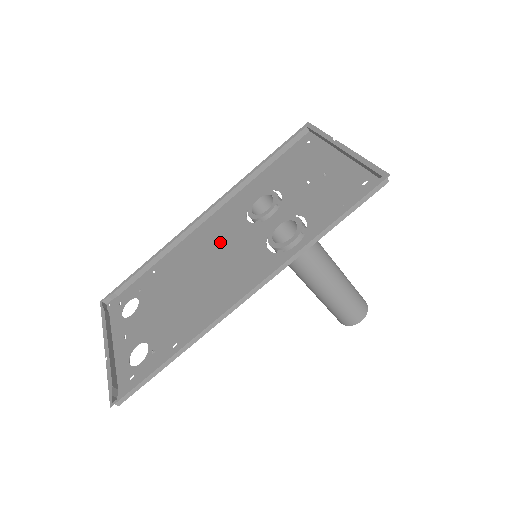
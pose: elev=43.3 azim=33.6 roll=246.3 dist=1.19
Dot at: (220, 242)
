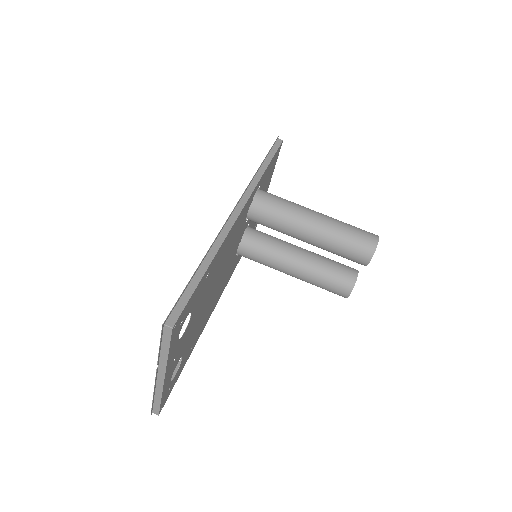
Dot at: (225, 272)
